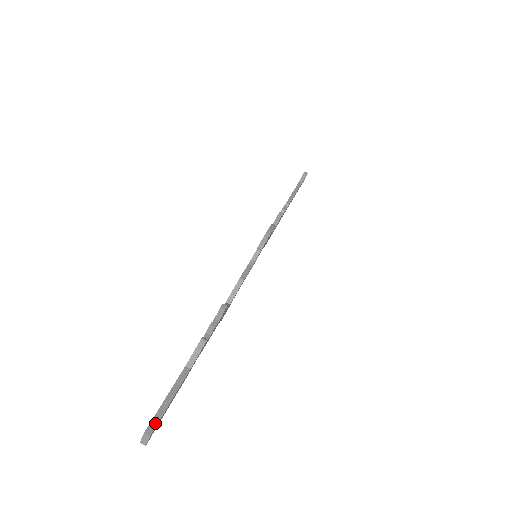
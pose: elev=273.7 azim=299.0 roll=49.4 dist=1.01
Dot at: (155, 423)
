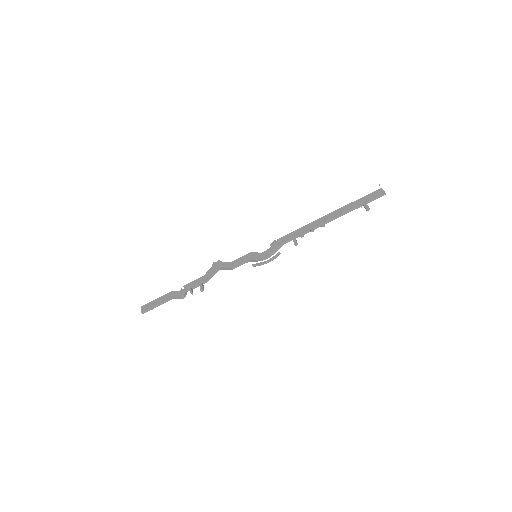
Dot at: (147, 311)
